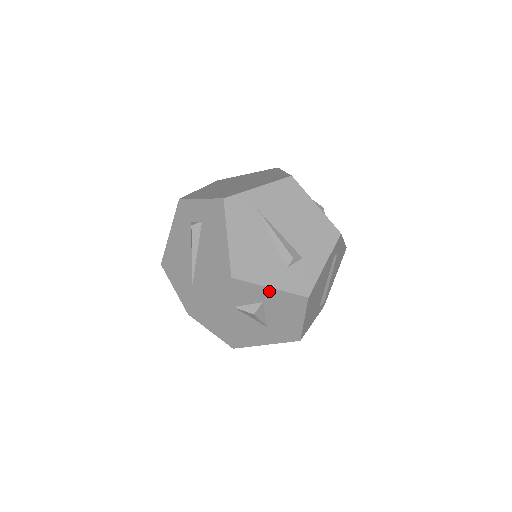
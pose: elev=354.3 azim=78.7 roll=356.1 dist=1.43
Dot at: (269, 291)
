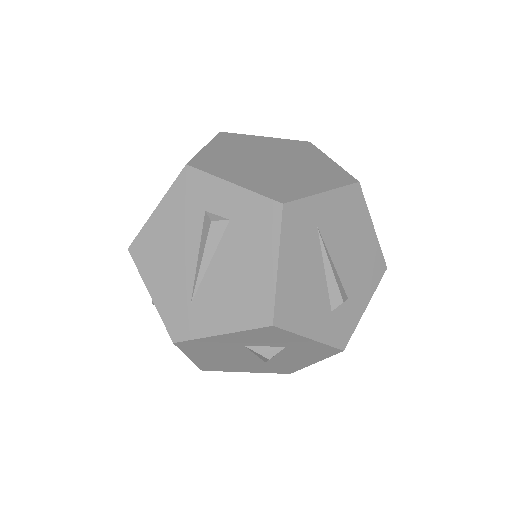
Dot at: (305, 341)
